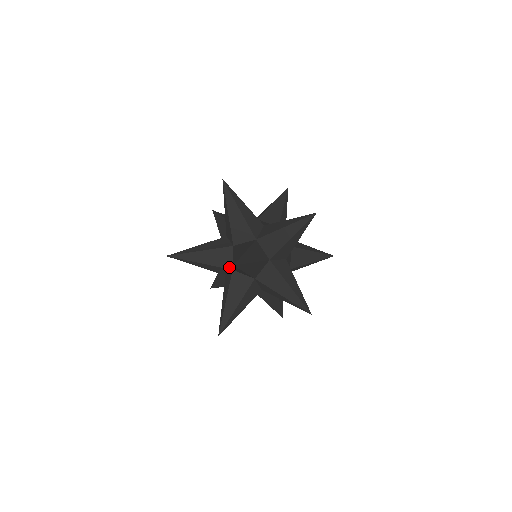
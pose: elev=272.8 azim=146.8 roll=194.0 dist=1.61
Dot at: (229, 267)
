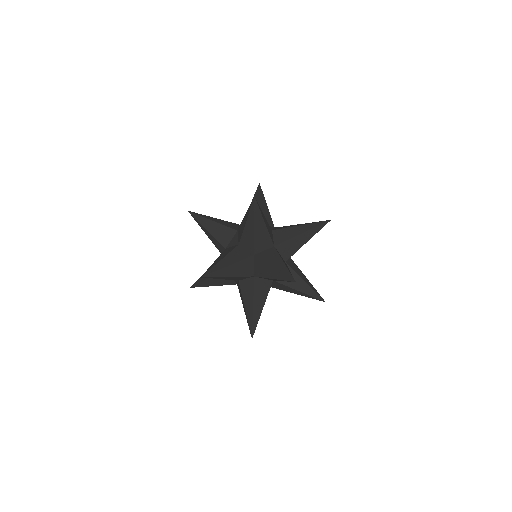
Dot at: (251, 275)
